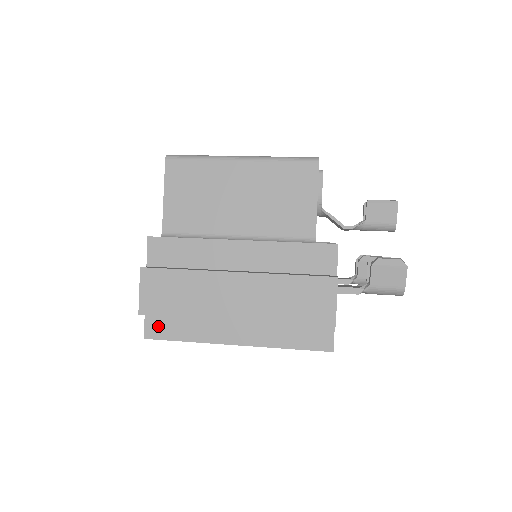
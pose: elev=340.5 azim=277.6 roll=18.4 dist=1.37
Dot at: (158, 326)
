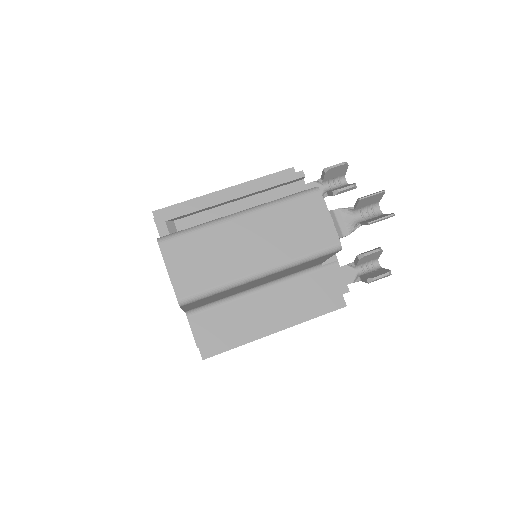
Dot at: occluded
